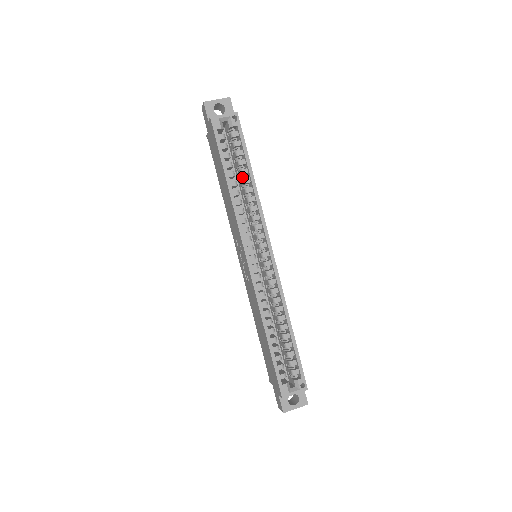
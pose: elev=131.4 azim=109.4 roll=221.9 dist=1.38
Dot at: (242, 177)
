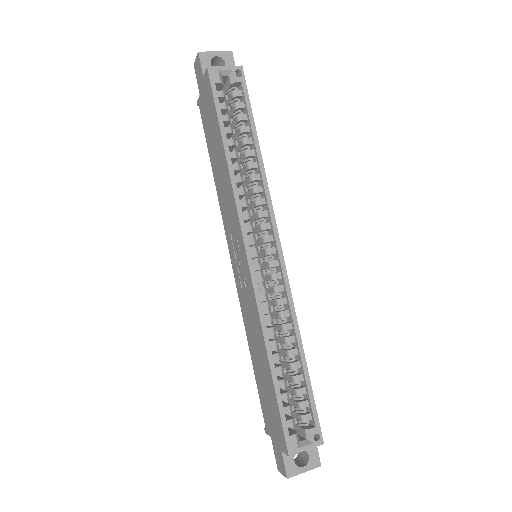
Dot at: occluded
